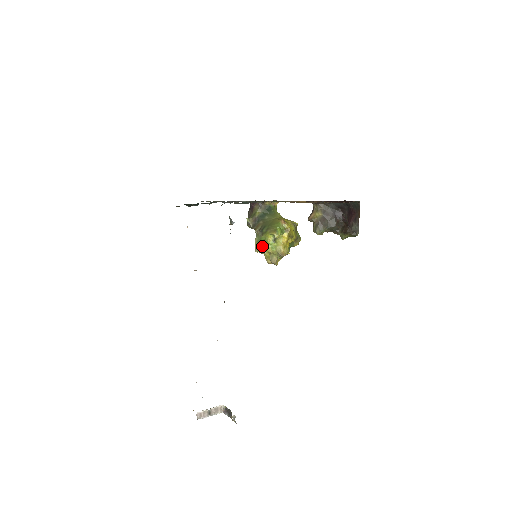
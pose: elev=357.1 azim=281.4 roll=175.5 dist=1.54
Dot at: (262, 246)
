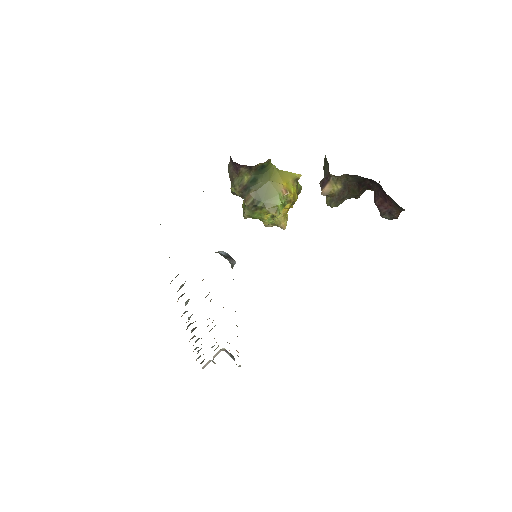
Dot at: occluded
